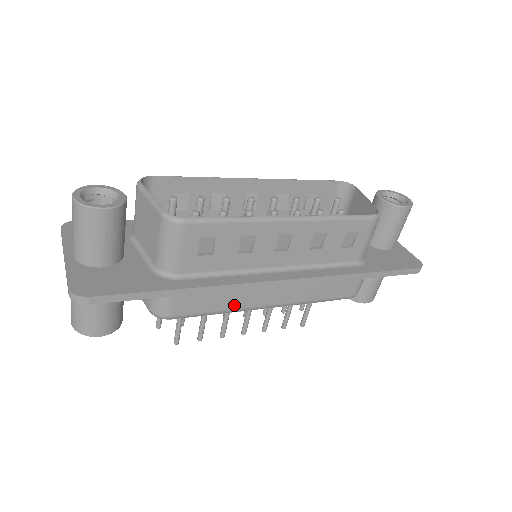
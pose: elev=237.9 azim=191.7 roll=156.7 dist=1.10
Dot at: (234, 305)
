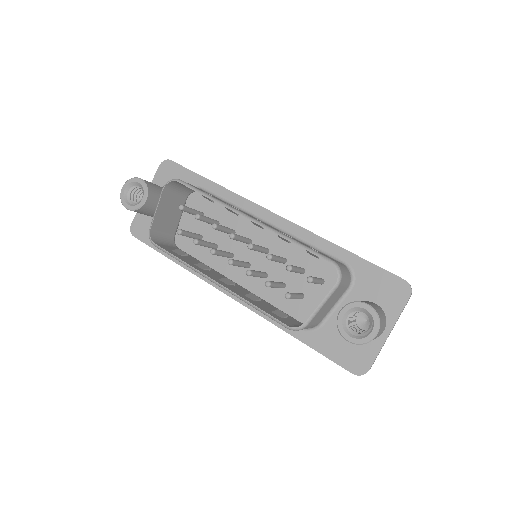
Dot at: occluded
